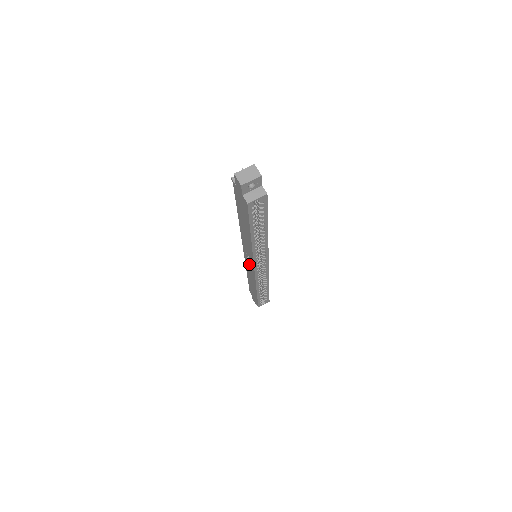
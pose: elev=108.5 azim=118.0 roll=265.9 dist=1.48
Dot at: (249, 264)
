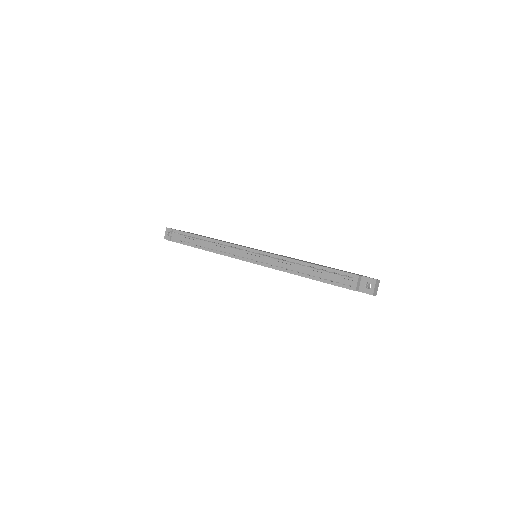
Dot at: occluded
